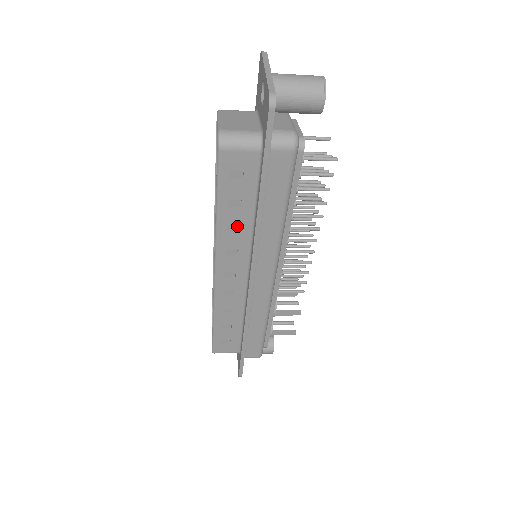
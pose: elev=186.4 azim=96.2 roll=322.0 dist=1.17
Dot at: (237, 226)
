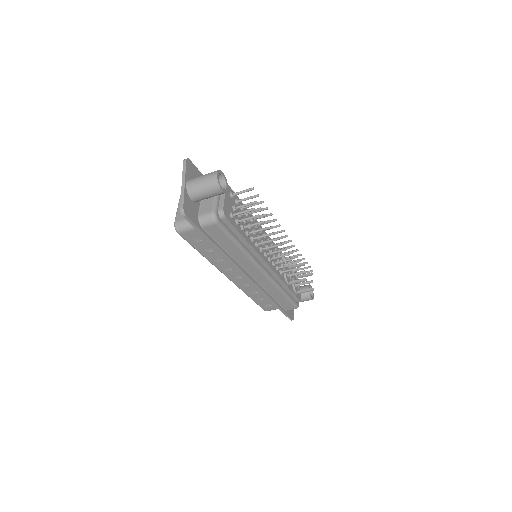
Dot at: (219, 258)
